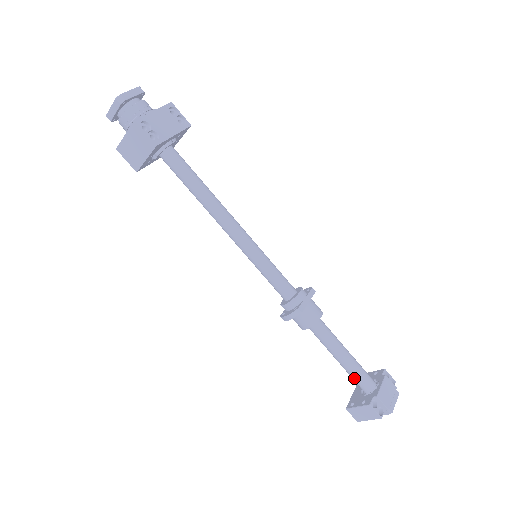
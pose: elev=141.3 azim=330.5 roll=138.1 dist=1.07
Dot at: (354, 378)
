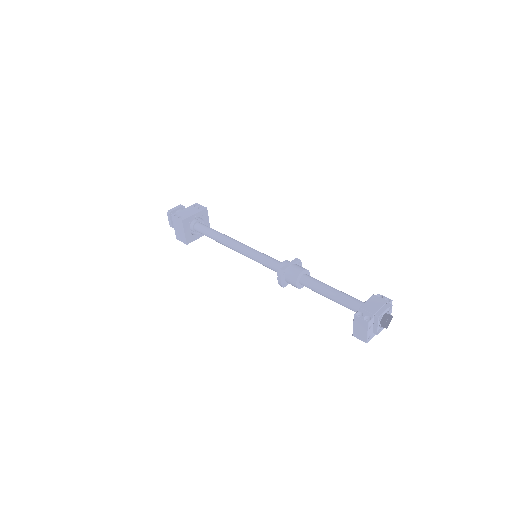
Dot at: (346, 306)
